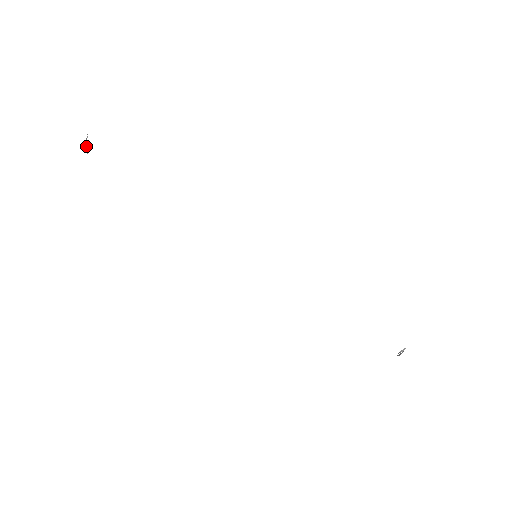
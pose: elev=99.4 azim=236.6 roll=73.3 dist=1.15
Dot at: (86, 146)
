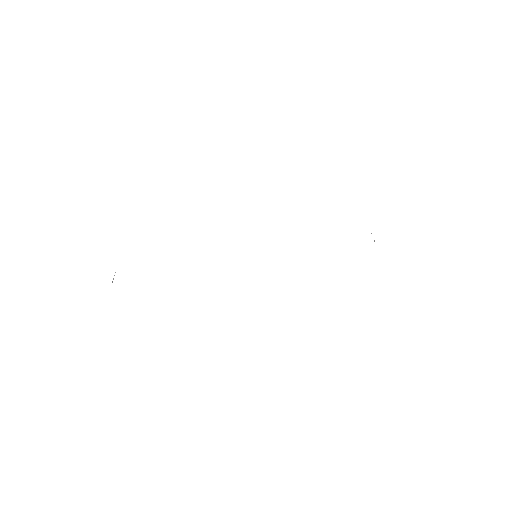
Dot at: (113, 278)
